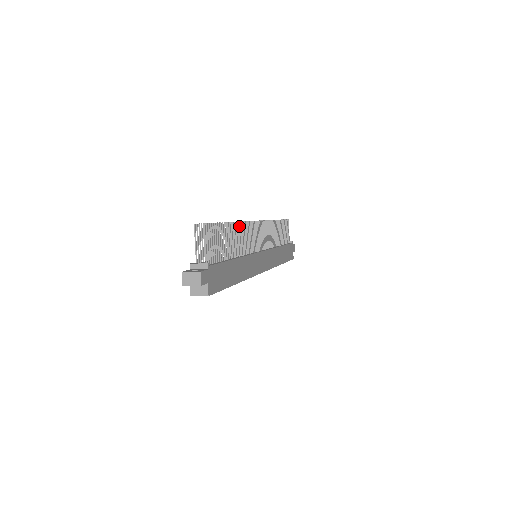
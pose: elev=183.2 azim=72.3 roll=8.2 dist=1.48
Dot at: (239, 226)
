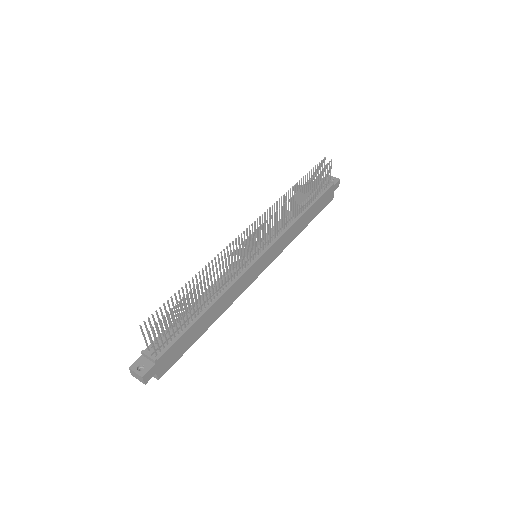
Dot at: (216, 270)
